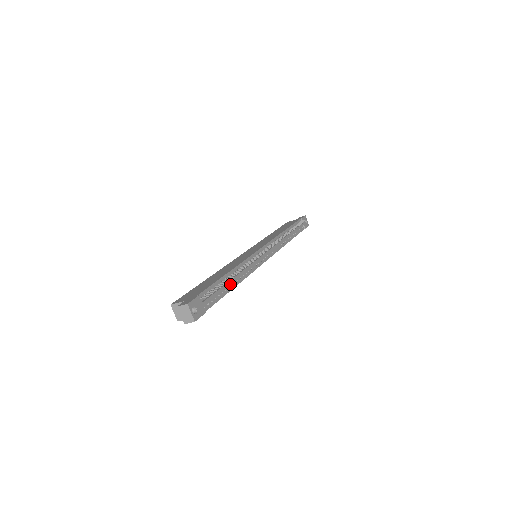
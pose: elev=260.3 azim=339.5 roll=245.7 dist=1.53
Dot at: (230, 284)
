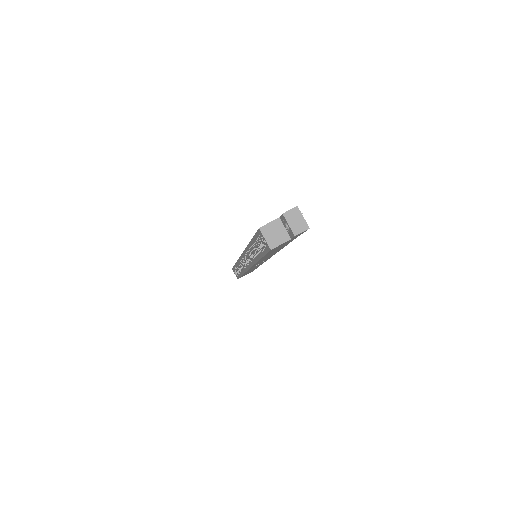
Dot at: occluded
